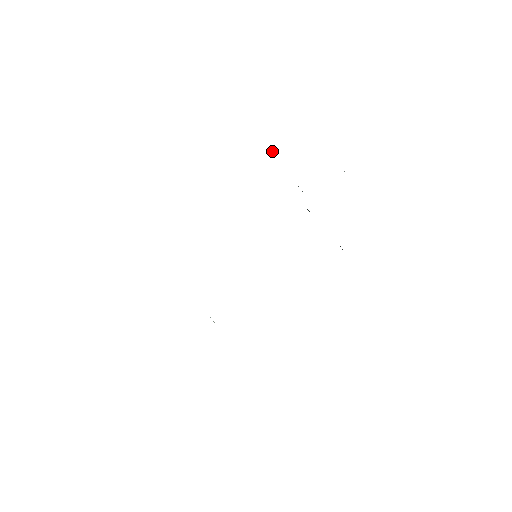
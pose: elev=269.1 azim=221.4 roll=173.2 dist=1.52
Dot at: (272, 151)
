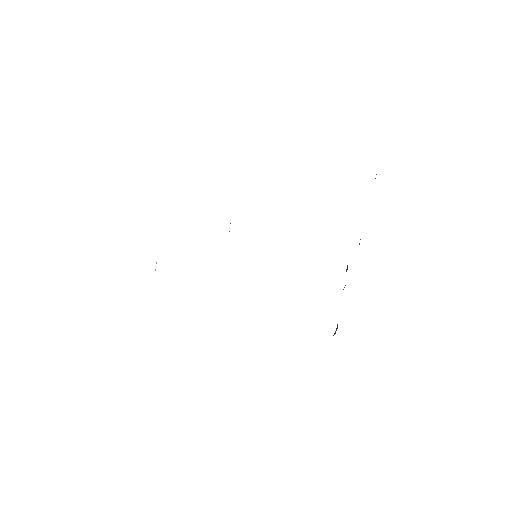
Dot at: occluded
